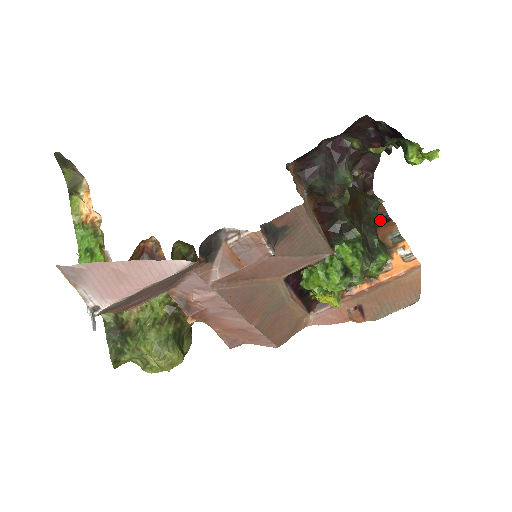
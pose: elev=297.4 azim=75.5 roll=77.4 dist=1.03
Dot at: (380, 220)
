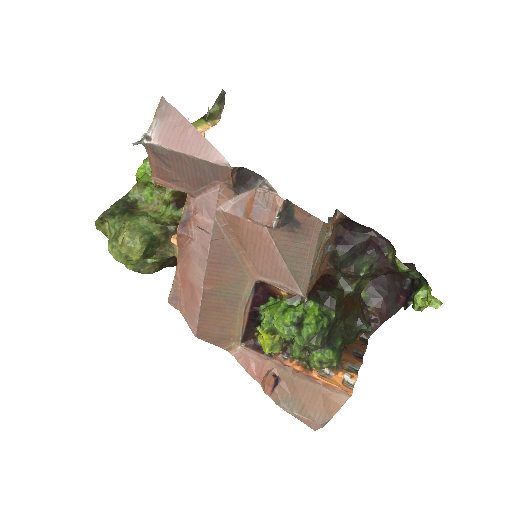
Dot at: (354, 353)
